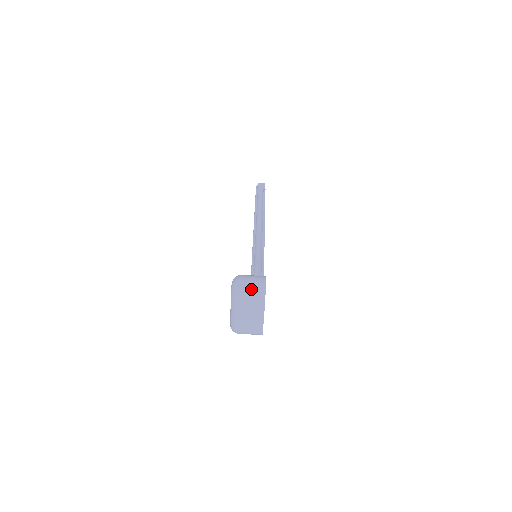
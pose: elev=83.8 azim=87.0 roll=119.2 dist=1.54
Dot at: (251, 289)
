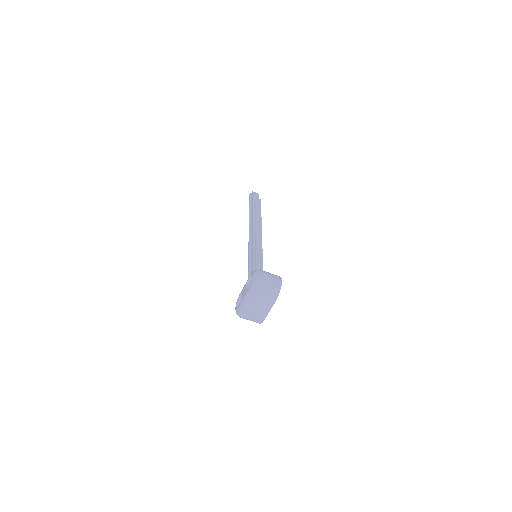
Dot at: (270, 284)
